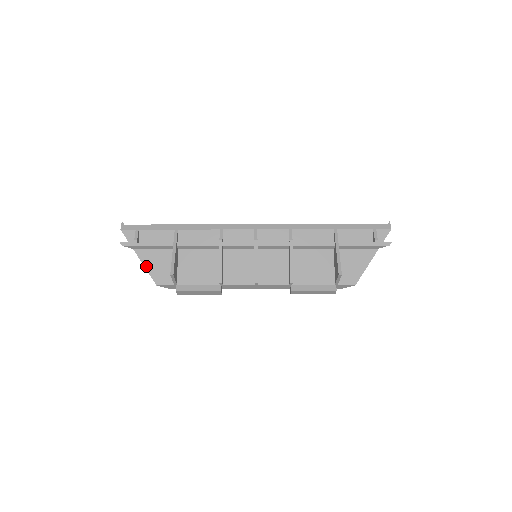
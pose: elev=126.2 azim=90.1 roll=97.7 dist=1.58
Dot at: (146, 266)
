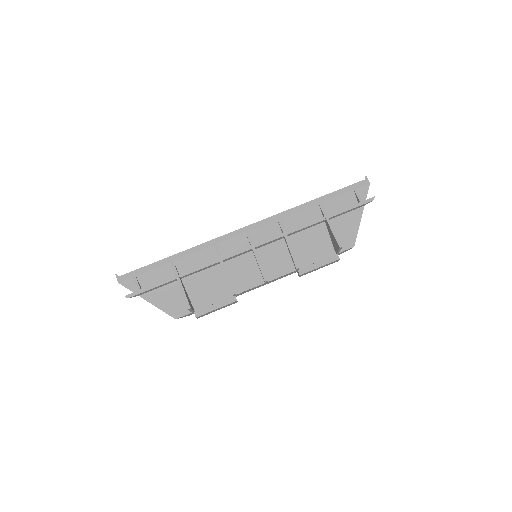
Dot at: (158, 306)
